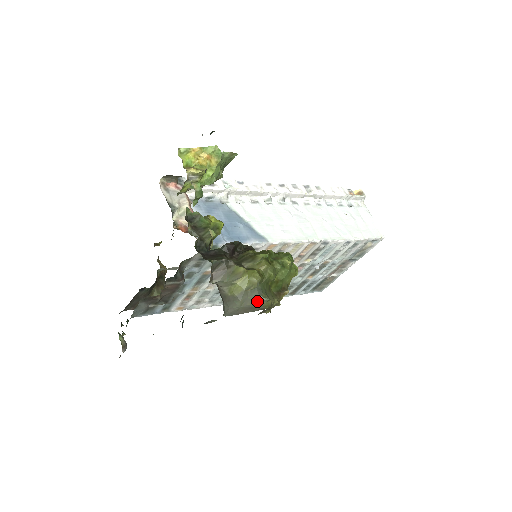
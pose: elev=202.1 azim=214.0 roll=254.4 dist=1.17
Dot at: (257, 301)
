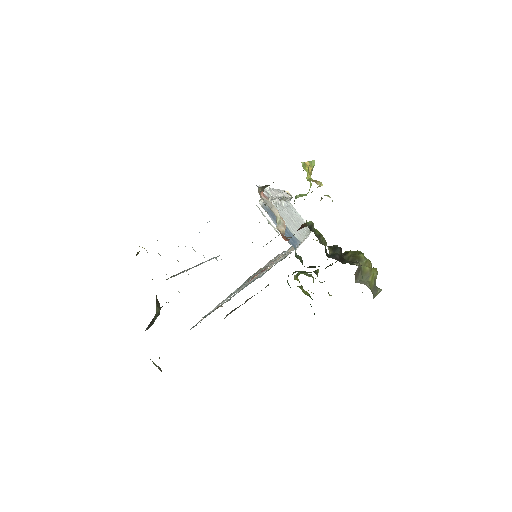
Dot at: (377, 293)
